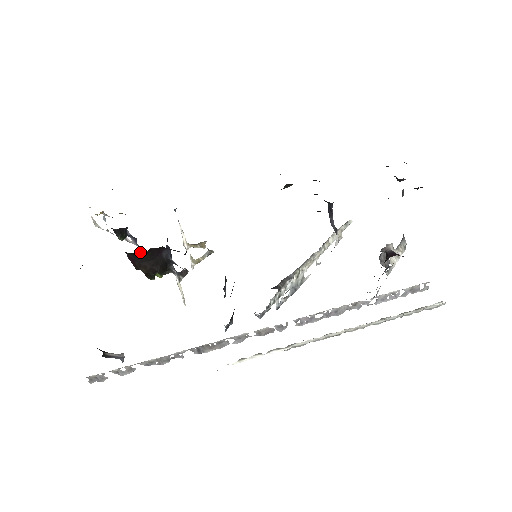
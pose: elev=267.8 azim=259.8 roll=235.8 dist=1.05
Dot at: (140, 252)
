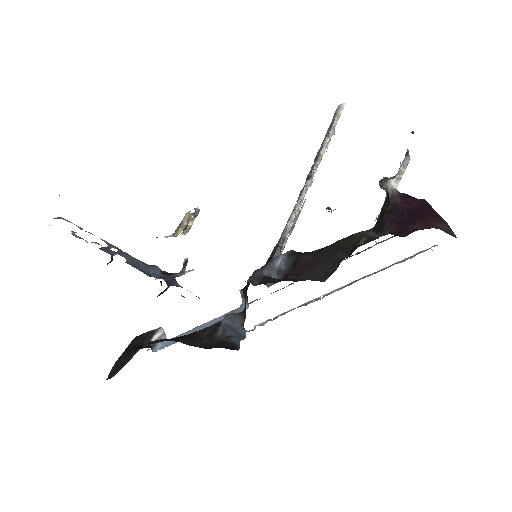
Dot at: occluded
